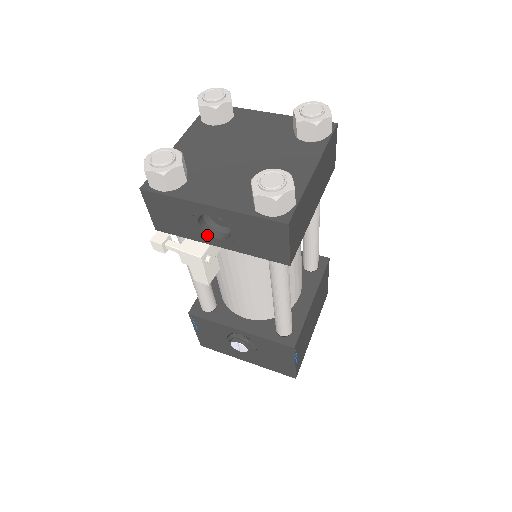
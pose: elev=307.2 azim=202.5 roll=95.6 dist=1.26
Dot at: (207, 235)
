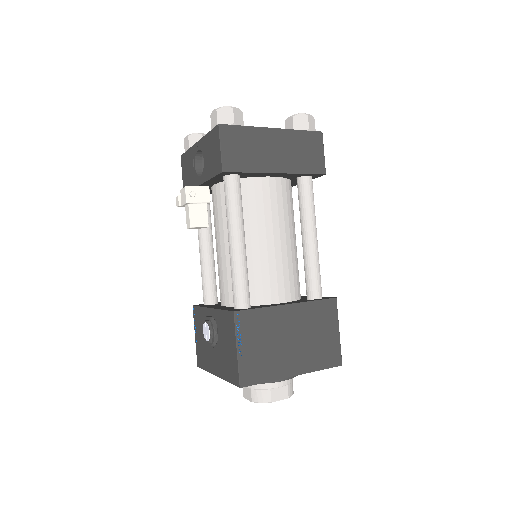
Dot at: (197, 176)
